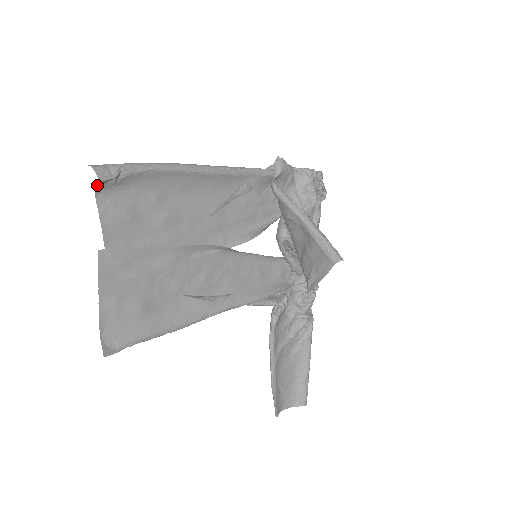
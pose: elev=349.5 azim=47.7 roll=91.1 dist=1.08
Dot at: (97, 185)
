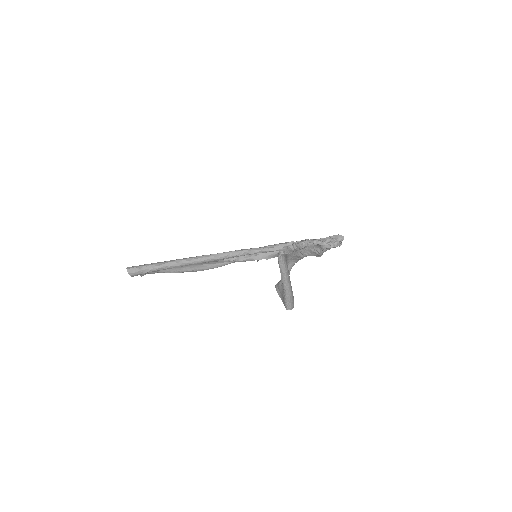
Dot at: occluded
